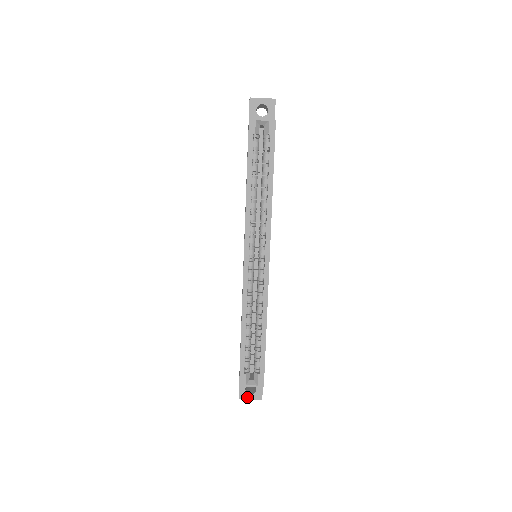
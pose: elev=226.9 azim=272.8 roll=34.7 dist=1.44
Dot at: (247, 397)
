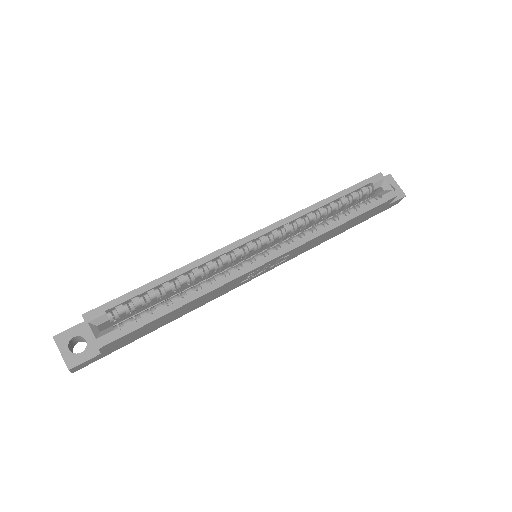
Dot at: (62, 346)
